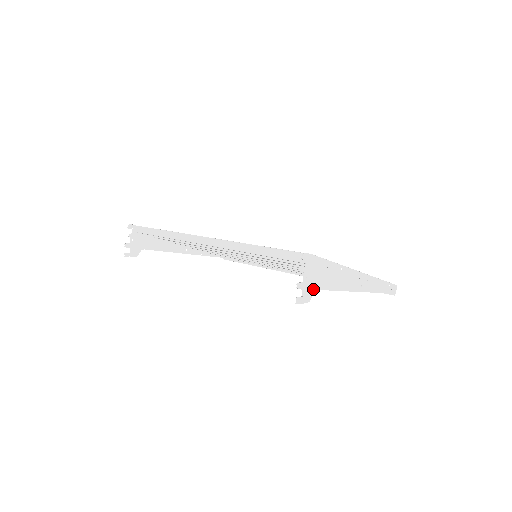
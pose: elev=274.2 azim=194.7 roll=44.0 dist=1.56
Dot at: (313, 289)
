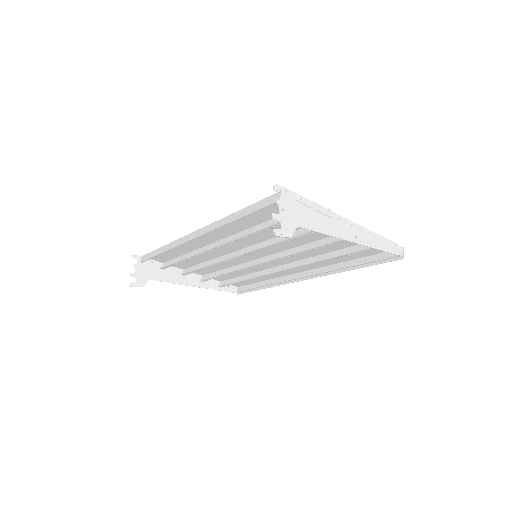
Dot at: (294, 225)
